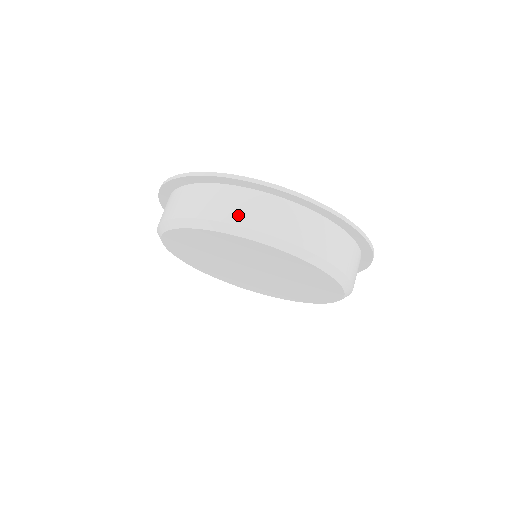
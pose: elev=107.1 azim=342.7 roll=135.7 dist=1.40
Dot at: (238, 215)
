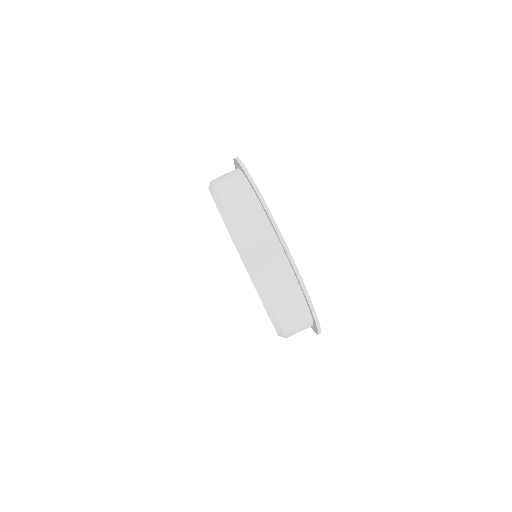
Dot at: (219, 179)
